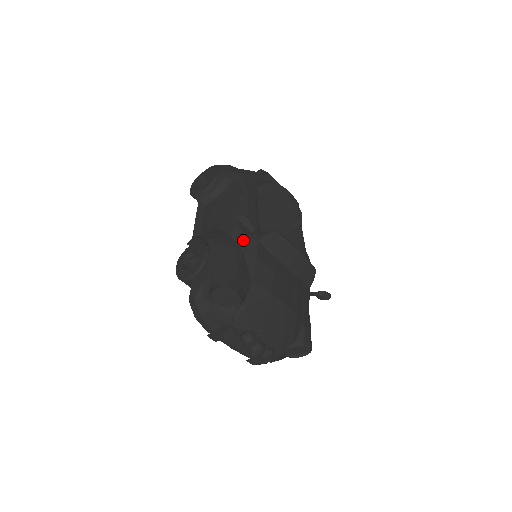
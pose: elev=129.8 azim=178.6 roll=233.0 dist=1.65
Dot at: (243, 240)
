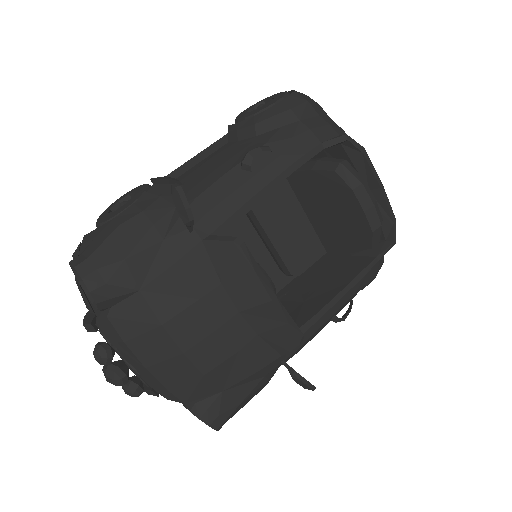
Dot at: (180, 225)
